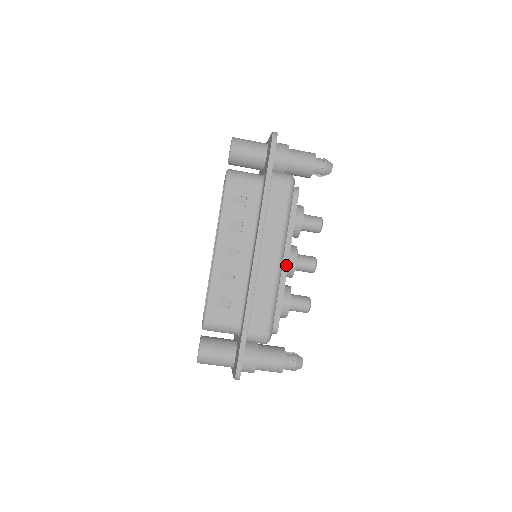
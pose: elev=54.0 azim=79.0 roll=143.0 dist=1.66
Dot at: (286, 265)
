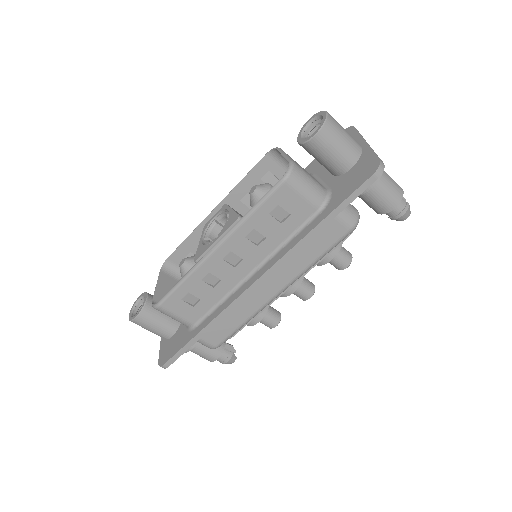
Dot at: (281, 293)
